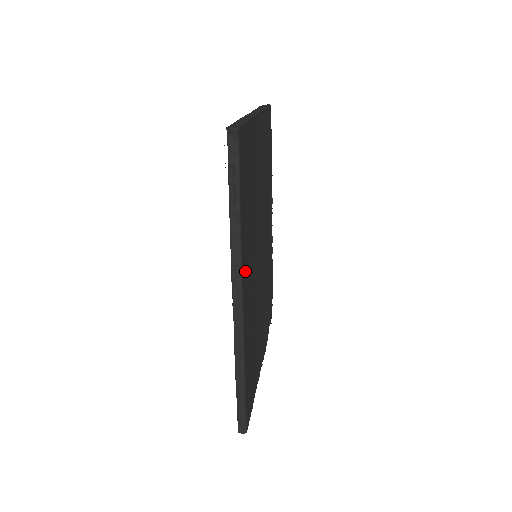
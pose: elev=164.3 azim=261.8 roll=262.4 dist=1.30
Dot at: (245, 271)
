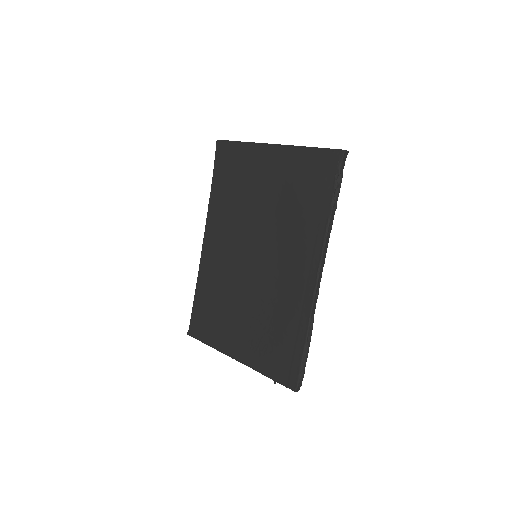
Dot at: occluded
